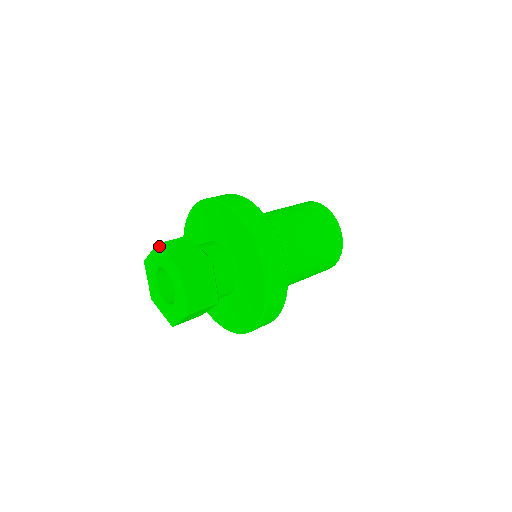
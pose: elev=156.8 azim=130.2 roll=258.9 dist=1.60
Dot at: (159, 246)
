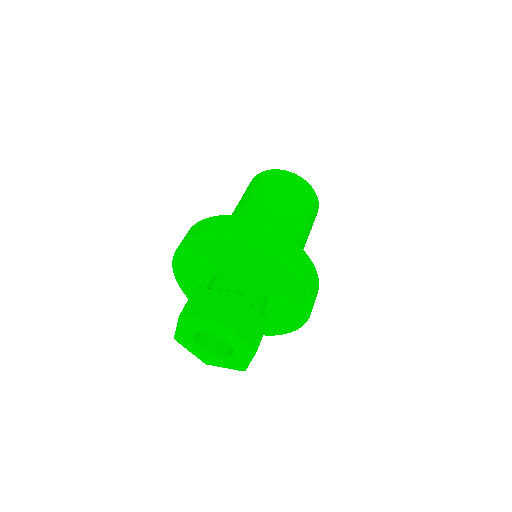
Dot at: (225, 325)
